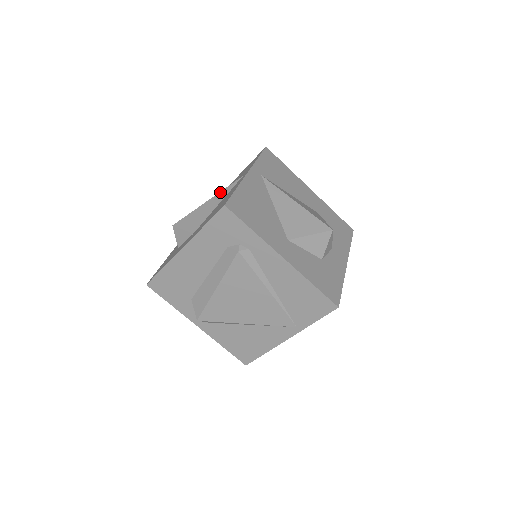
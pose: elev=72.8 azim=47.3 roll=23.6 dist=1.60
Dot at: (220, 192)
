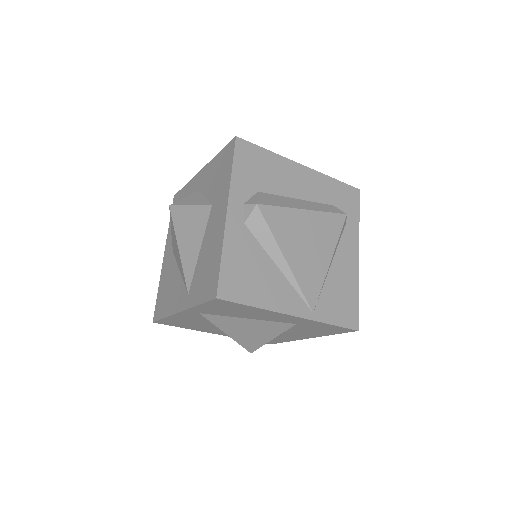
Dot at: occluded
